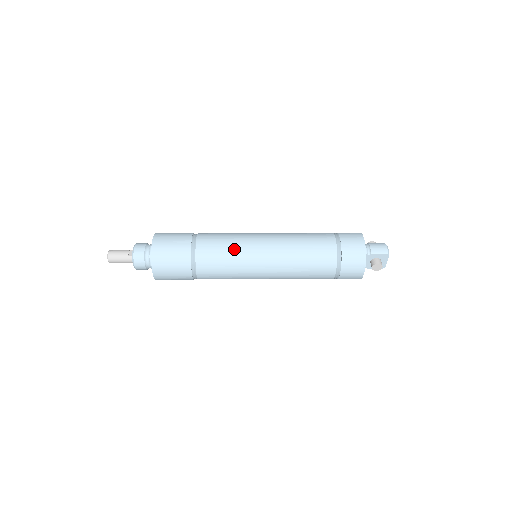
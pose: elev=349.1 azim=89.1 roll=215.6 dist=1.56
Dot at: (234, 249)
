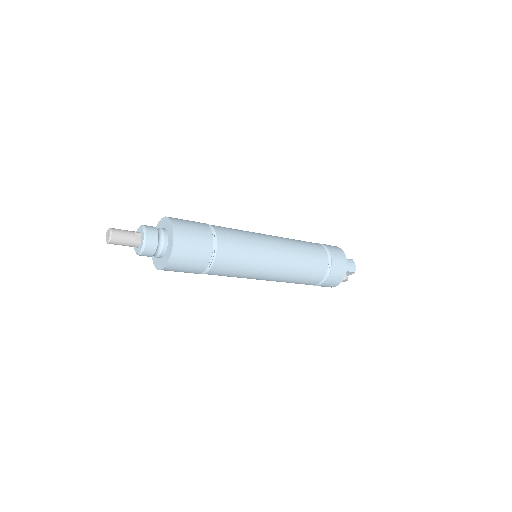
Dot at: (251, 256)
